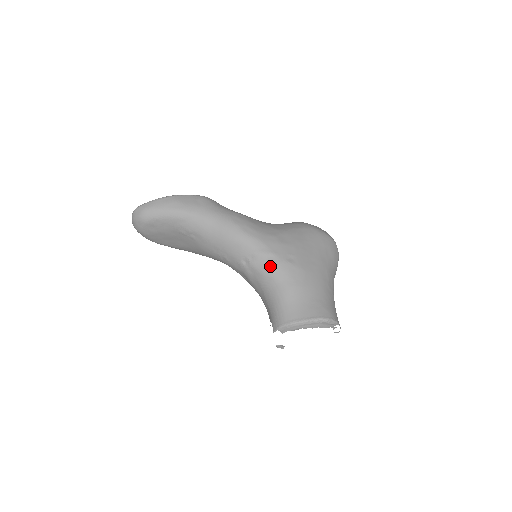
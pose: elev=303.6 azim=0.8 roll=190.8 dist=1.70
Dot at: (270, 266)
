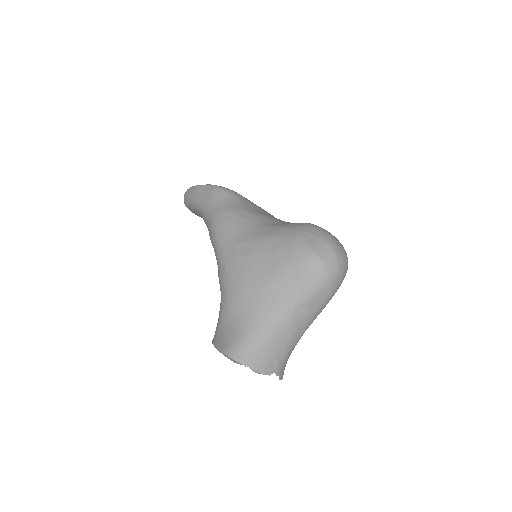
Dot at: (220, 277)
